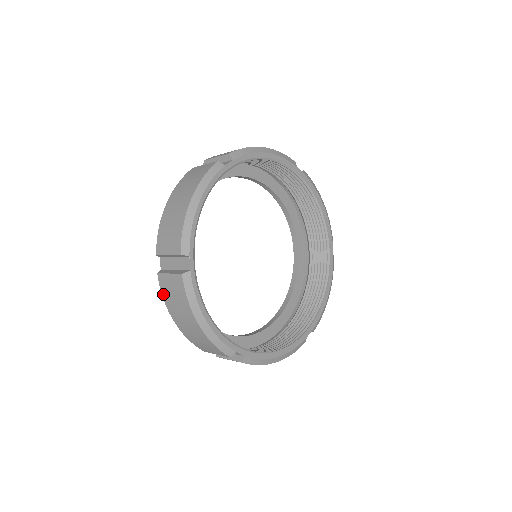
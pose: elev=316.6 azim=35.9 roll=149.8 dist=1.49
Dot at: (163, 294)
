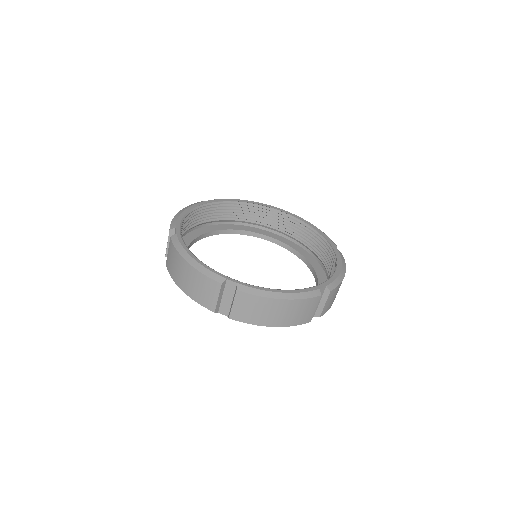
Dot at: (247, 322)
